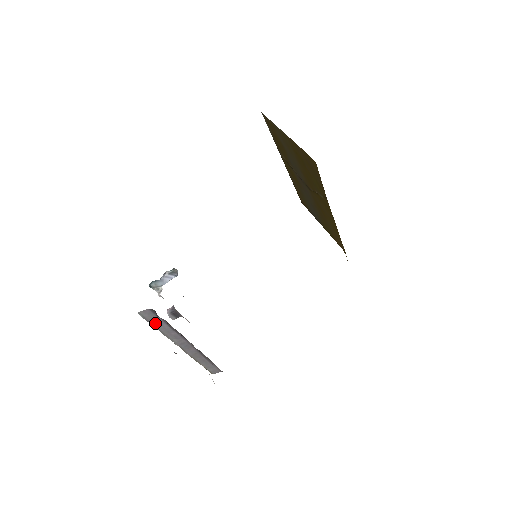
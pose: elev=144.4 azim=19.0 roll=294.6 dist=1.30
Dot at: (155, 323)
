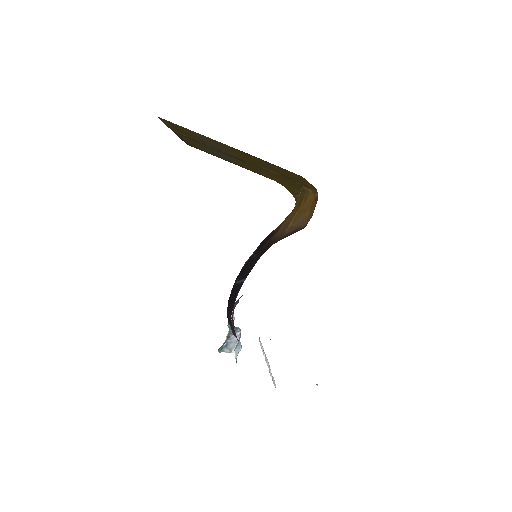
Dot at: occluded
